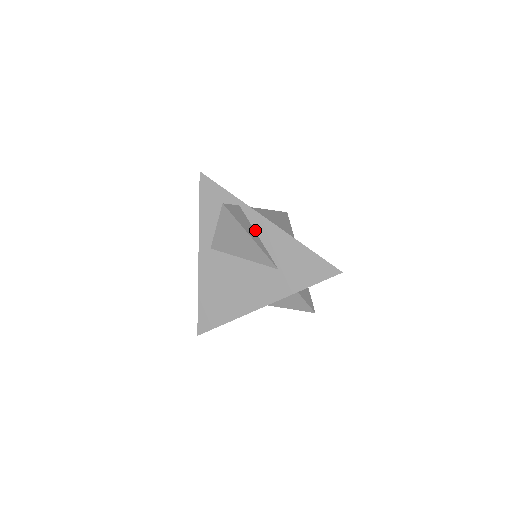
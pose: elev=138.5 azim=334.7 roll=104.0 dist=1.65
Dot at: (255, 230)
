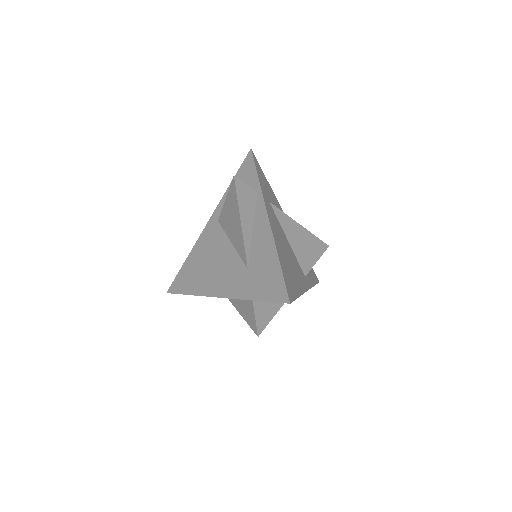
Dot at: (254, 221)
